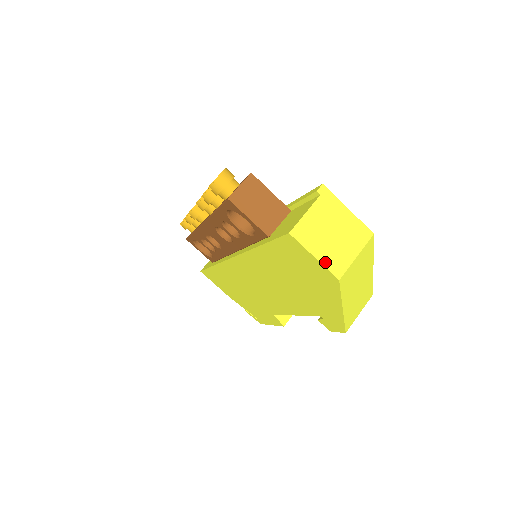
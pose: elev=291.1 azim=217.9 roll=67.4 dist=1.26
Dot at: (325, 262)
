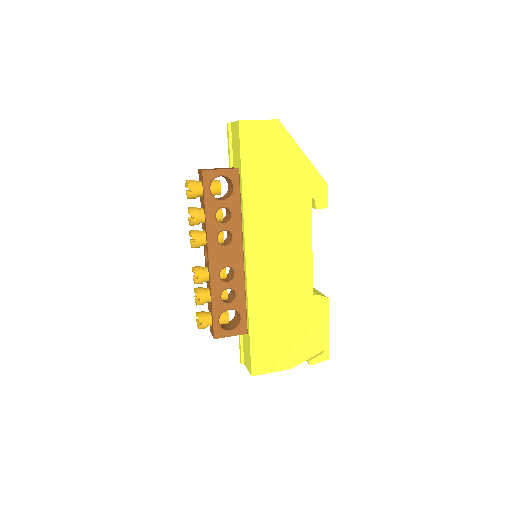
Dot at: (265, 120)
